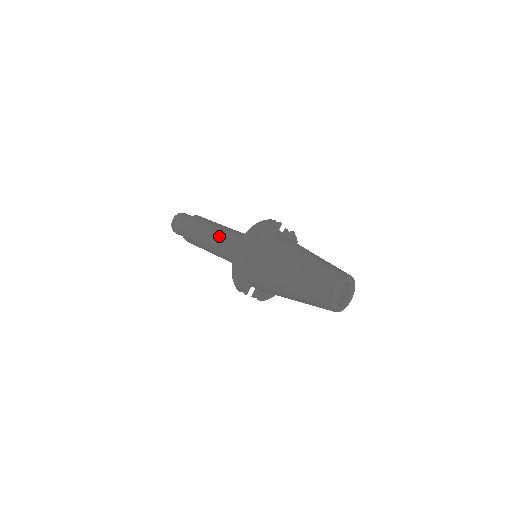
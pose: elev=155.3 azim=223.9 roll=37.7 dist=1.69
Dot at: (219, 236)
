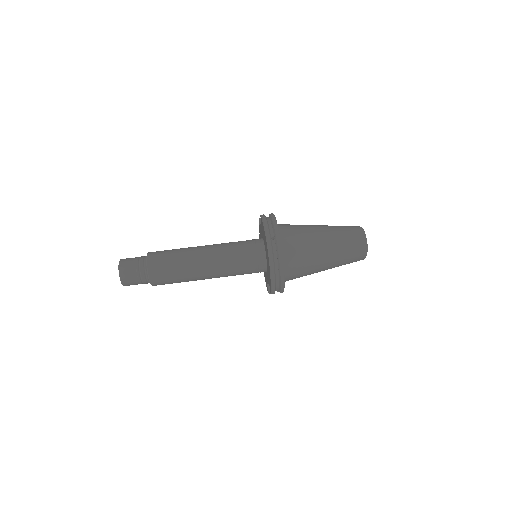
Dot at: (211, 258)
